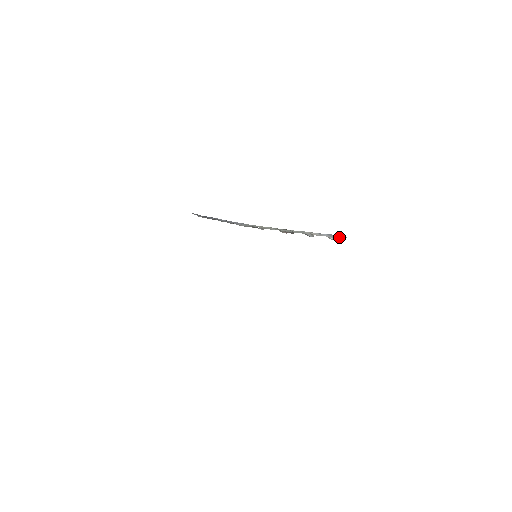
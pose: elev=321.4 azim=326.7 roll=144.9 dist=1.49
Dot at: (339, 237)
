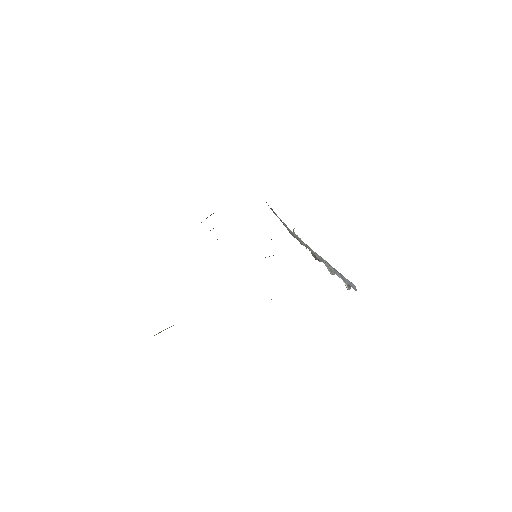
Dot at: (350, 284)
